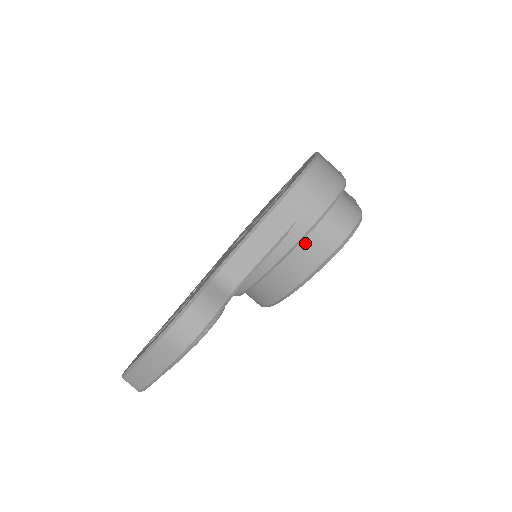
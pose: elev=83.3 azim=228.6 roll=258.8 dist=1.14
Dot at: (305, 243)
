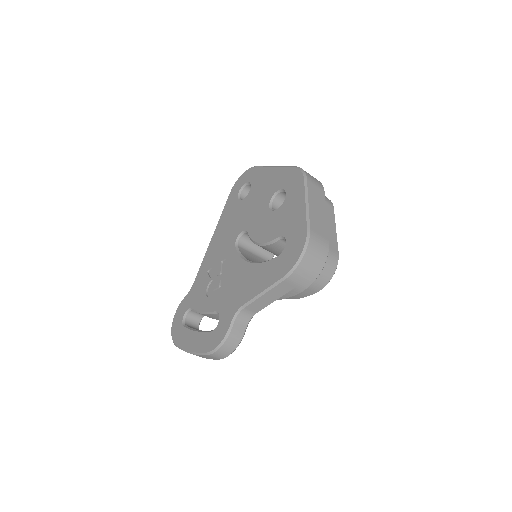
Dot at: occluded
